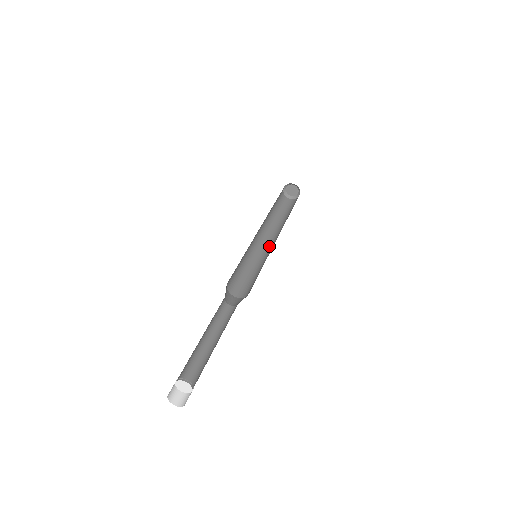
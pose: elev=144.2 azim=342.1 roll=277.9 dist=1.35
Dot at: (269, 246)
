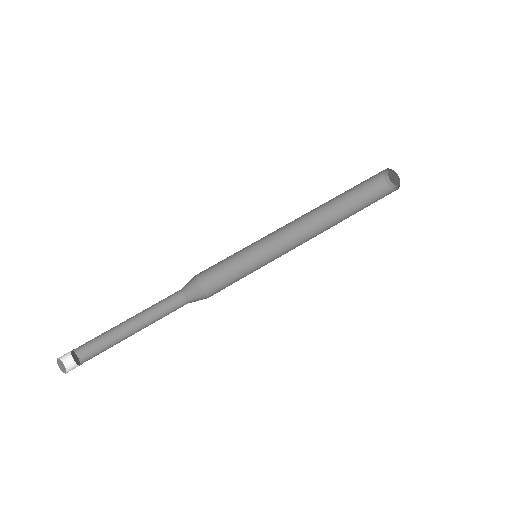
Dot at: (293, 246)
